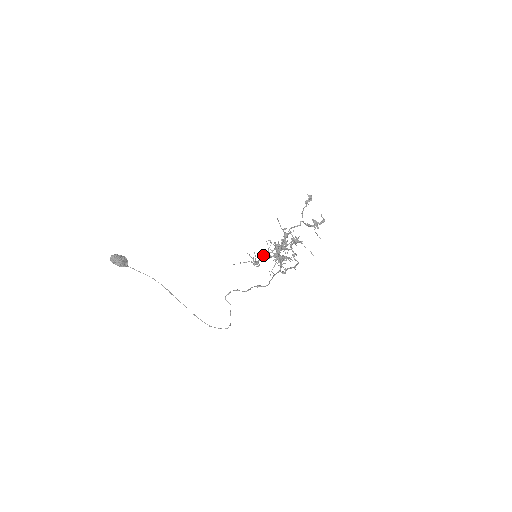
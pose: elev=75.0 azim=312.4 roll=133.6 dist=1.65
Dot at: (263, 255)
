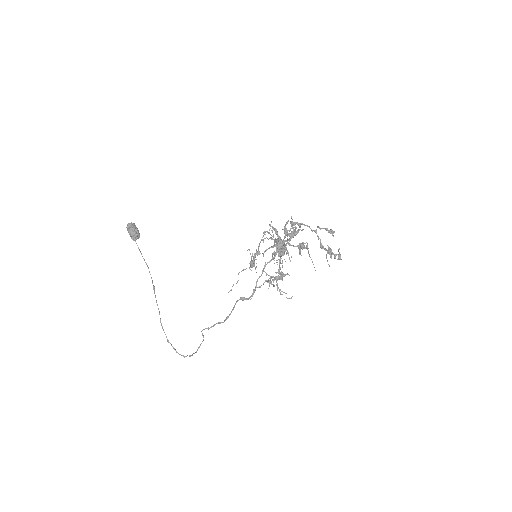
Dot at: (264, 282)
